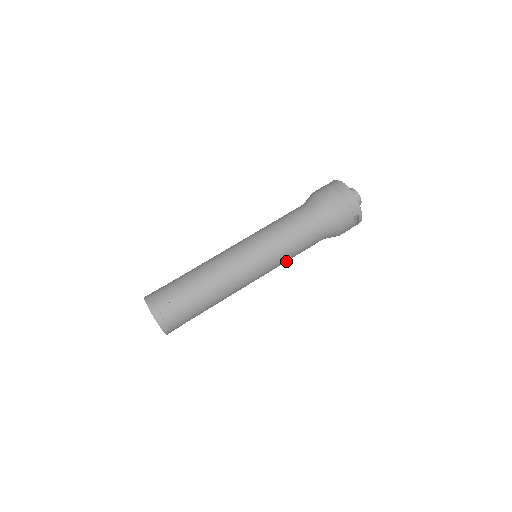
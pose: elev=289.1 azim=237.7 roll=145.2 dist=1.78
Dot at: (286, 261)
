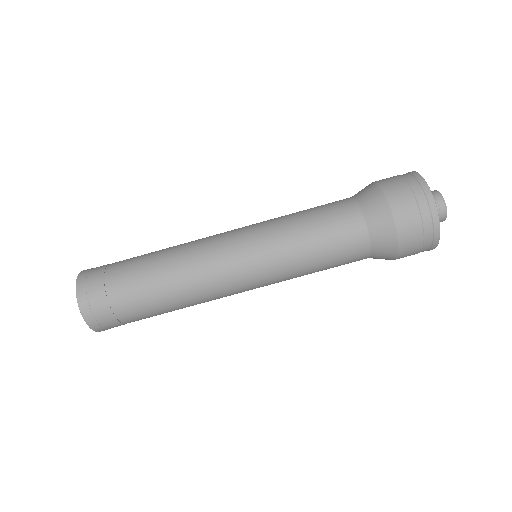
Dot at: occluded
